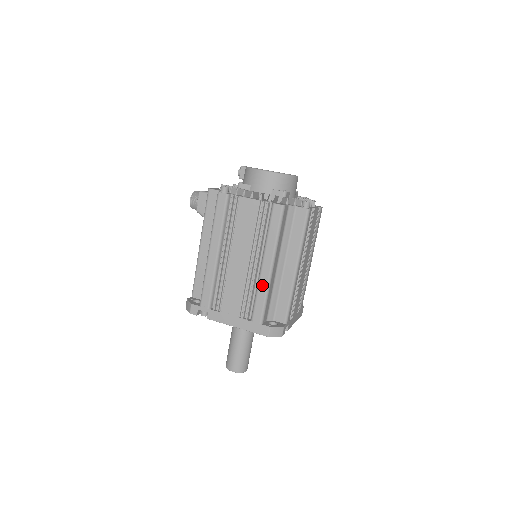
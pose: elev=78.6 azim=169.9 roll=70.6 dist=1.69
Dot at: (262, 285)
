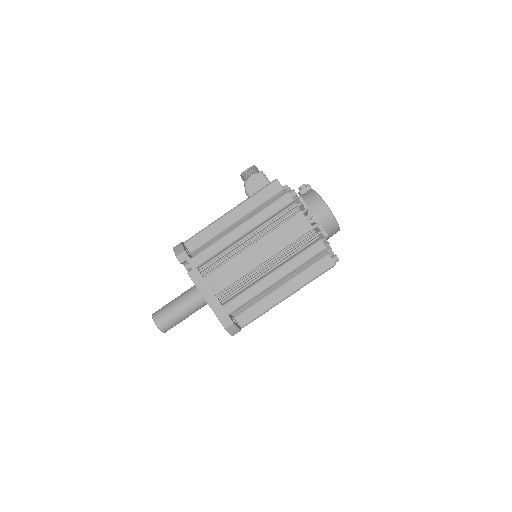
Dot at: (257, 288)
